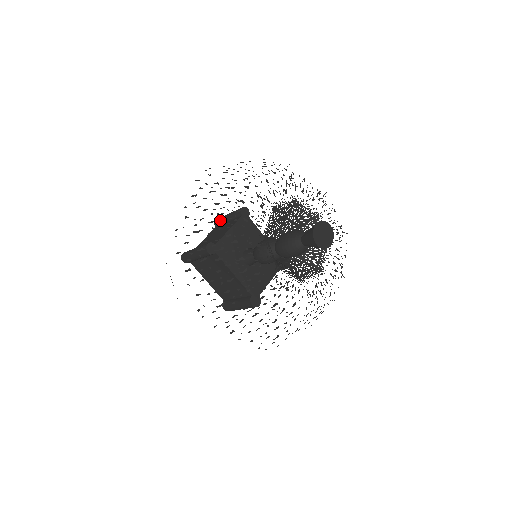
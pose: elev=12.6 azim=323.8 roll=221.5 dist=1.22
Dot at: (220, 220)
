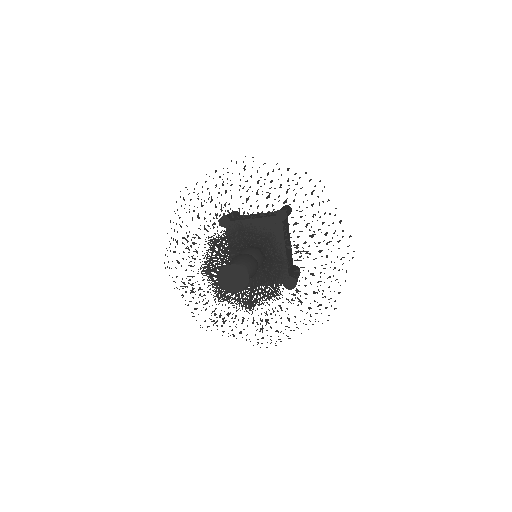
Dot at: occluded
